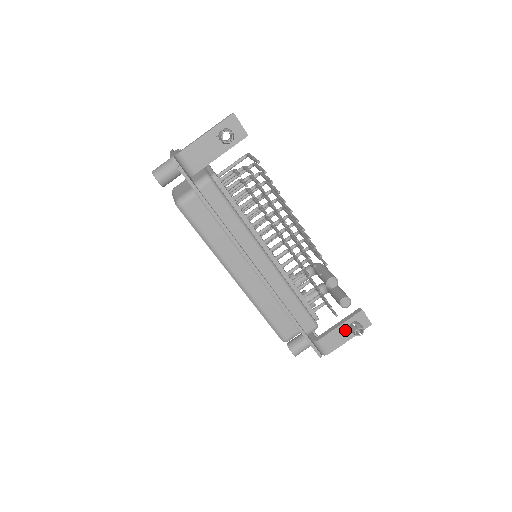
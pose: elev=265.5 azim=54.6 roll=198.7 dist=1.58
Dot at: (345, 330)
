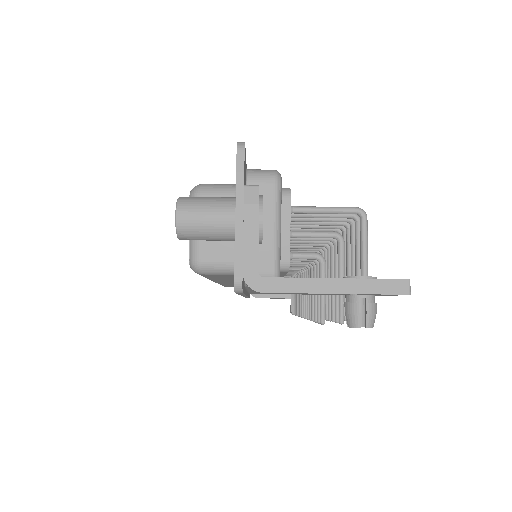
Dot at: occluded
